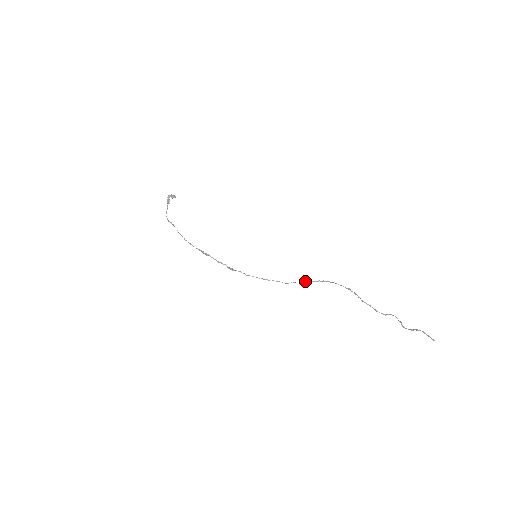
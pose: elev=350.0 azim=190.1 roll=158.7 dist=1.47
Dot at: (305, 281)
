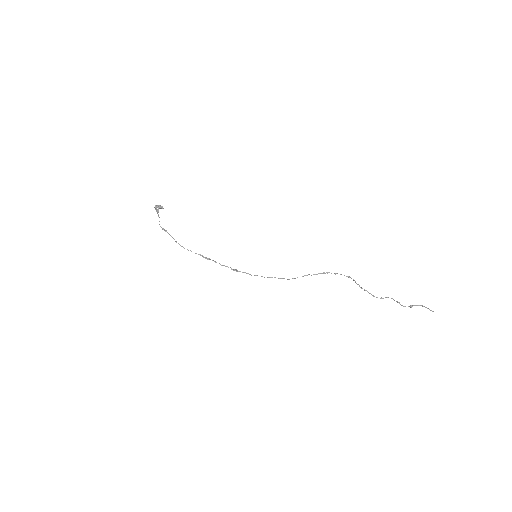
Dot at: (306, 275)
